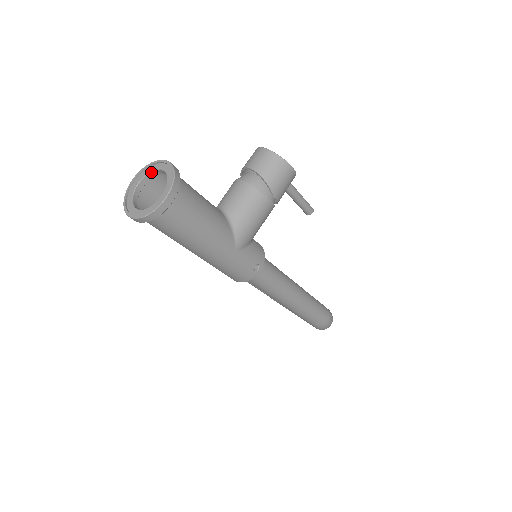
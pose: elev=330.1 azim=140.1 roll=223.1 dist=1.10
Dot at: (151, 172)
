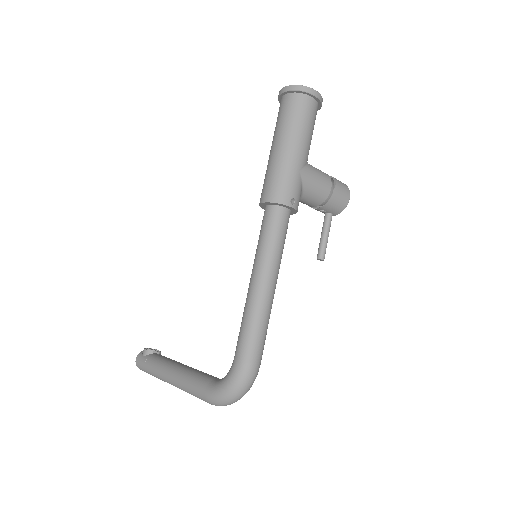
Dot at: occluded
